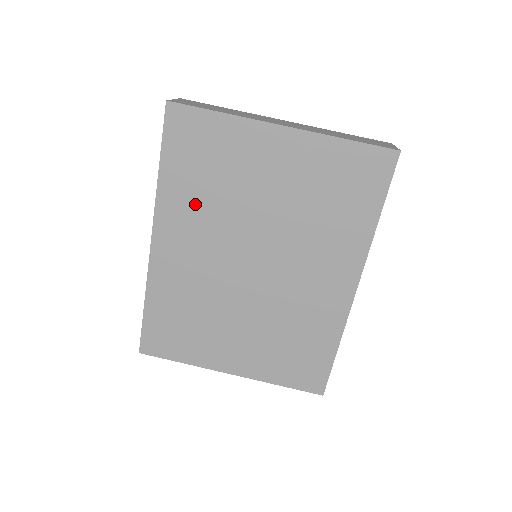
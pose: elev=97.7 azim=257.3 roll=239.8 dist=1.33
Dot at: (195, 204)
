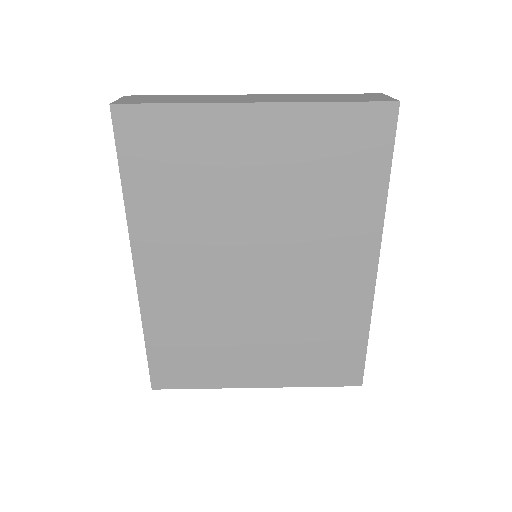
Dot at: (174, 217)
